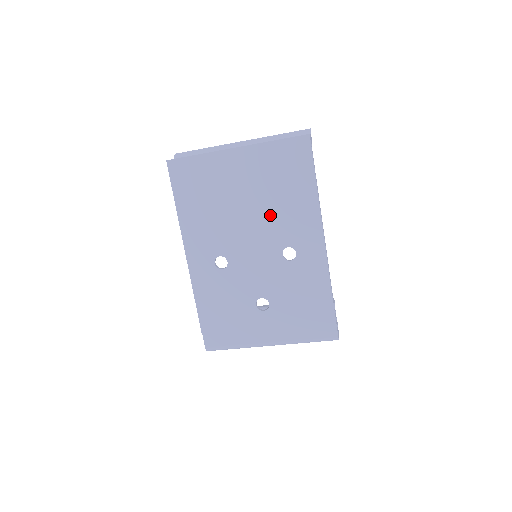
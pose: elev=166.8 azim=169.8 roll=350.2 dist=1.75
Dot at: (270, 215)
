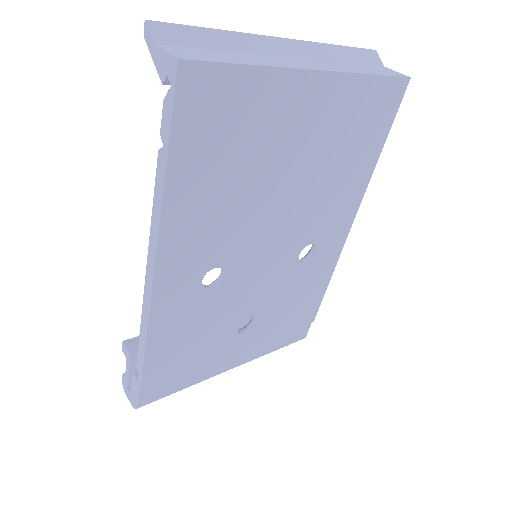
Dot at: (311, 199)
